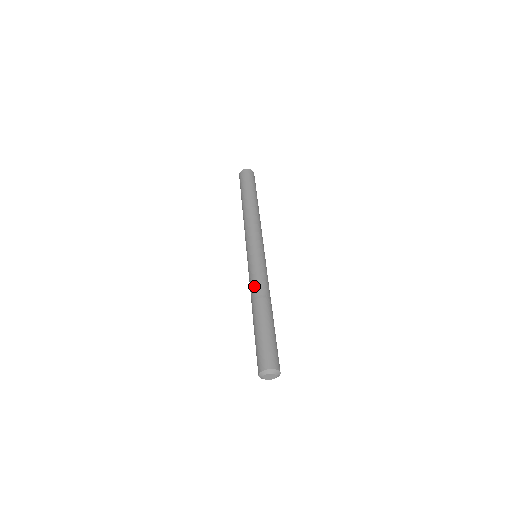
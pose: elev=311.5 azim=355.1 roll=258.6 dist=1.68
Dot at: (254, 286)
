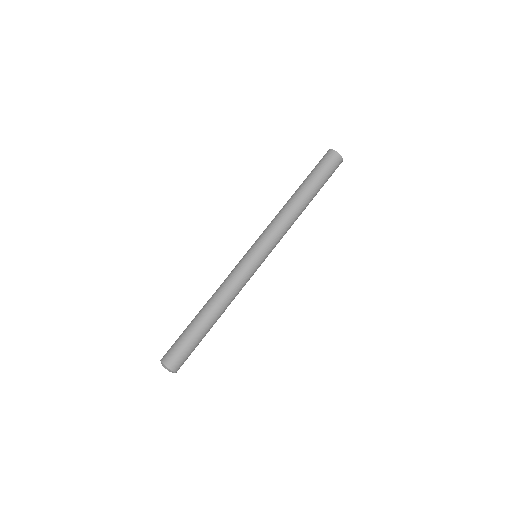
Dot at: (221, 286)
